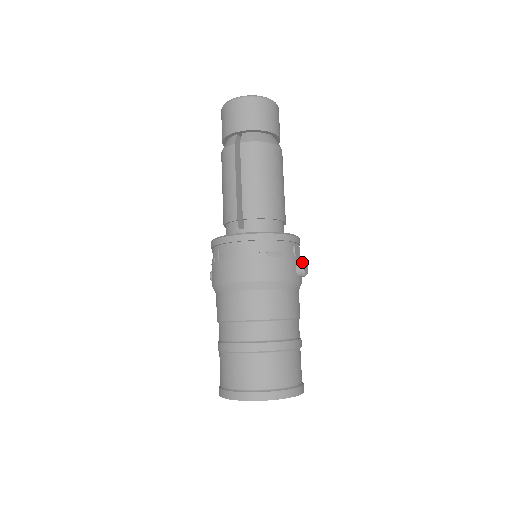
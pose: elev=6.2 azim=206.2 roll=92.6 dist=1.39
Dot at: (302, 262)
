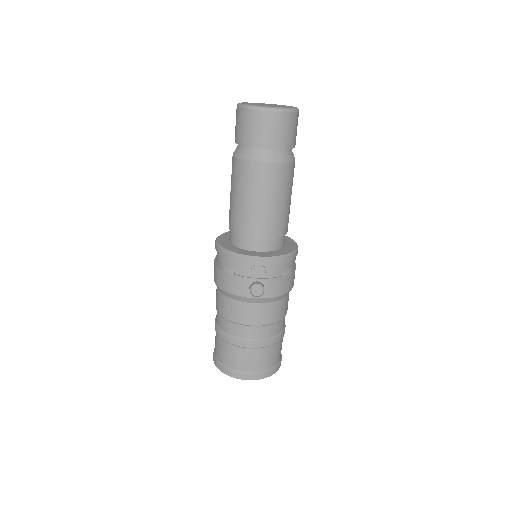
Dot at: (253, 285)
